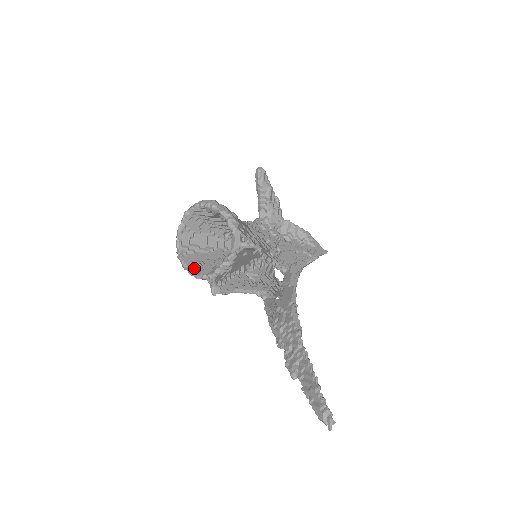
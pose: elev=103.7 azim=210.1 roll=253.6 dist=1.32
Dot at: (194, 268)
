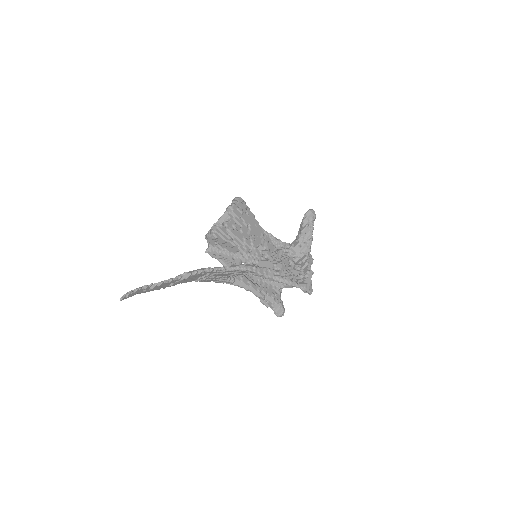
Dot at: occluded
